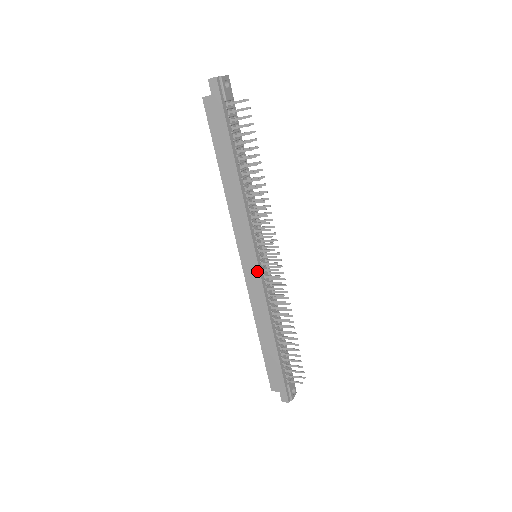
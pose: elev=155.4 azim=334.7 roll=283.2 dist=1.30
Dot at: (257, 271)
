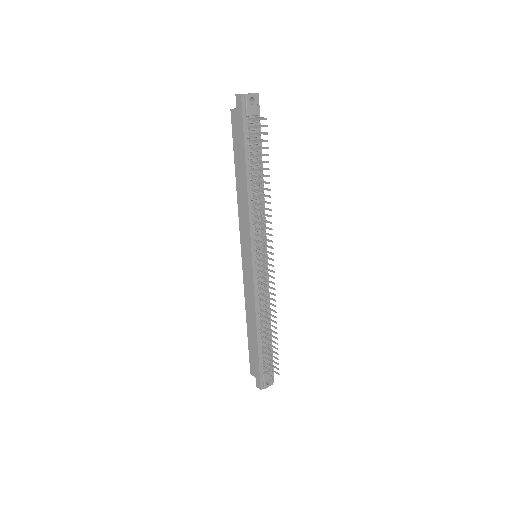
Dot at: (251, 269)
